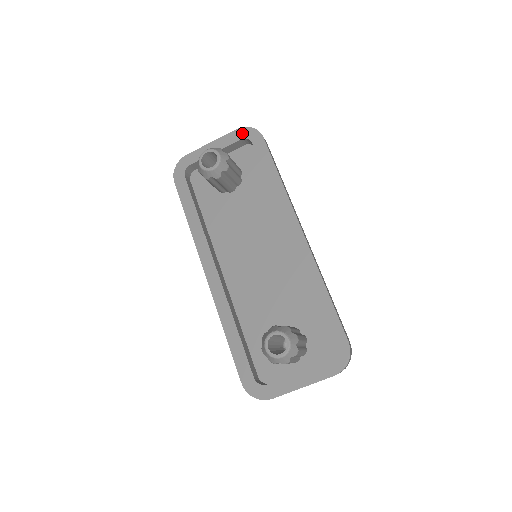
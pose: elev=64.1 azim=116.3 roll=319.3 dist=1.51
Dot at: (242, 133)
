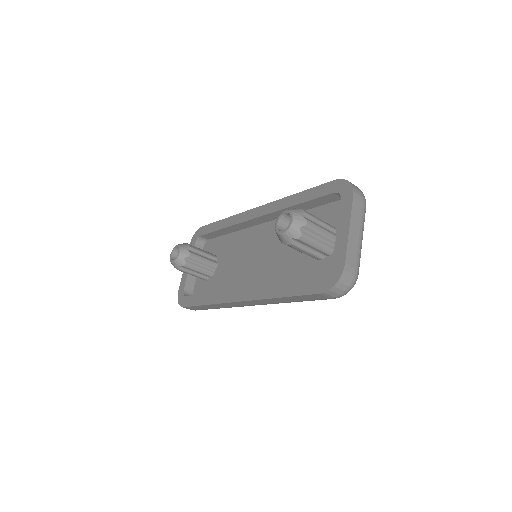
Dot at: (193, 242)
